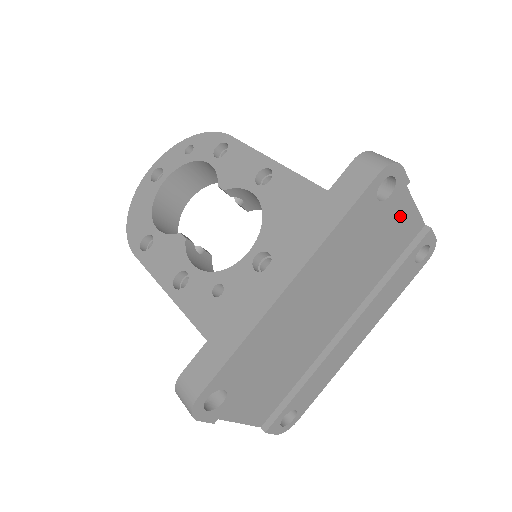
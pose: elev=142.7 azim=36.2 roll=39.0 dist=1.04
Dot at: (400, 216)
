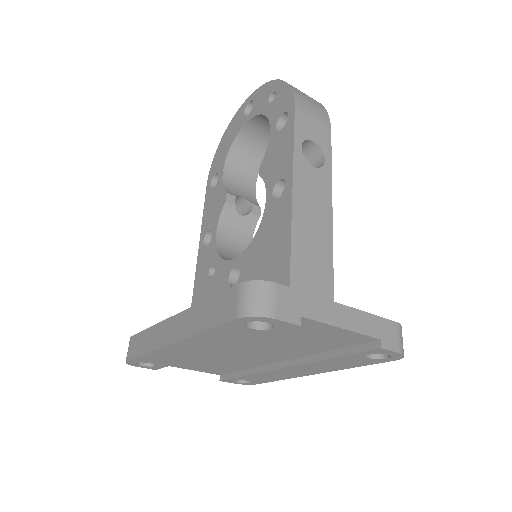
Dot at: (321, 331)
